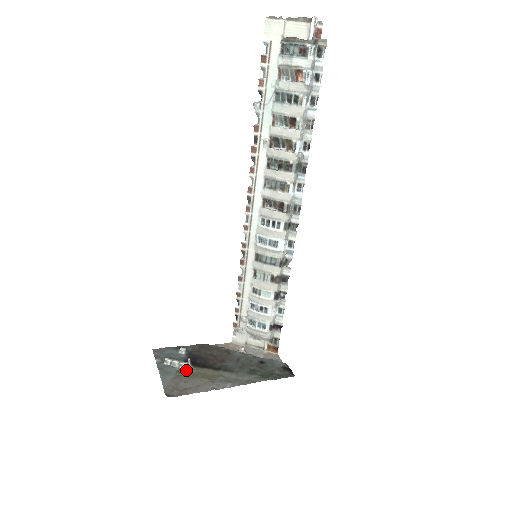
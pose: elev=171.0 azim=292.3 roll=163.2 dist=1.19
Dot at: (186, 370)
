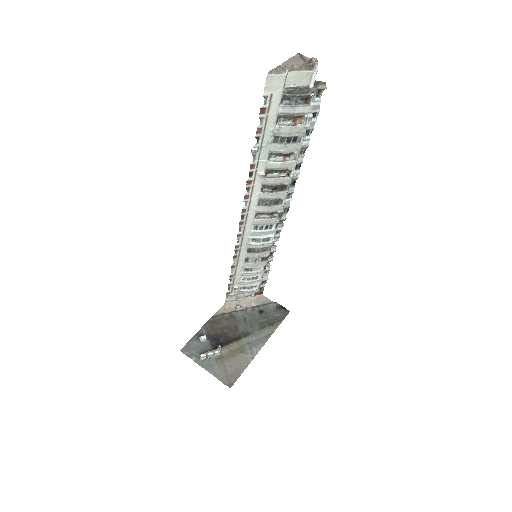
Dot at: (221, 354)
